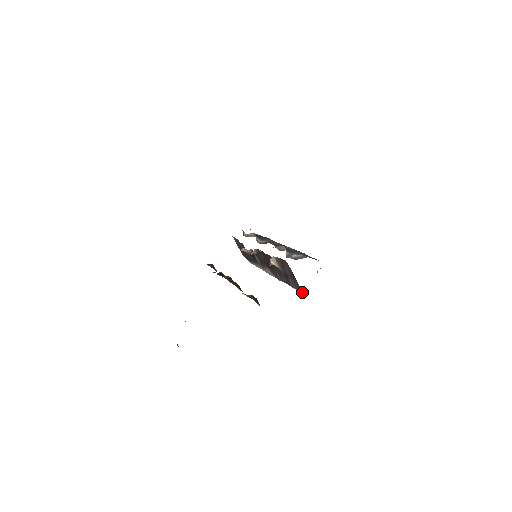
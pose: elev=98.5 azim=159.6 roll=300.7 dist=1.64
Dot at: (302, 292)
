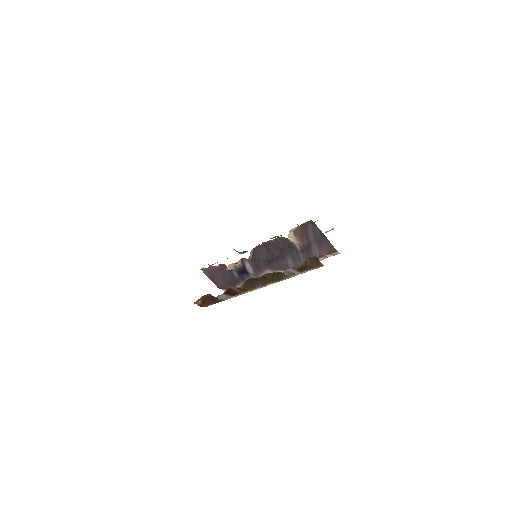
Dot at: (334, 252)
